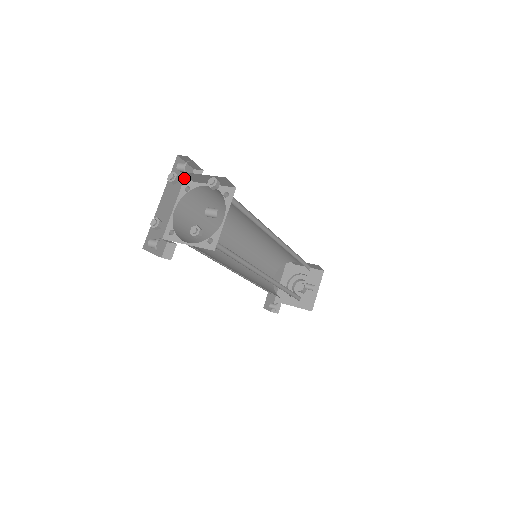
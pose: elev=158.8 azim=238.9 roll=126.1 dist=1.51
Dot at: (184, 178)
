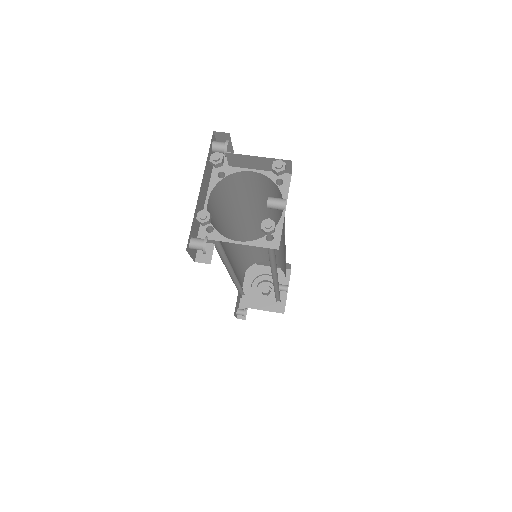
Dot at: occluded
